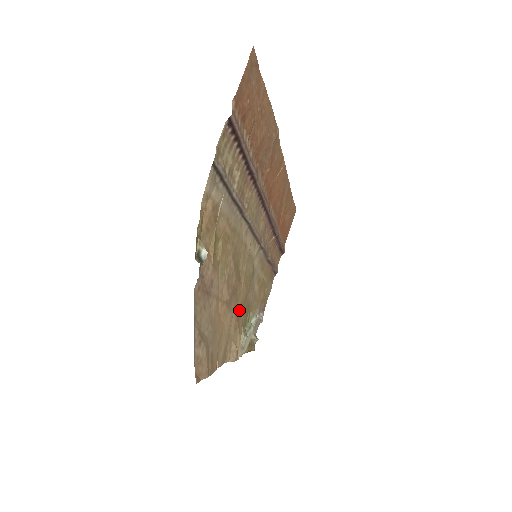
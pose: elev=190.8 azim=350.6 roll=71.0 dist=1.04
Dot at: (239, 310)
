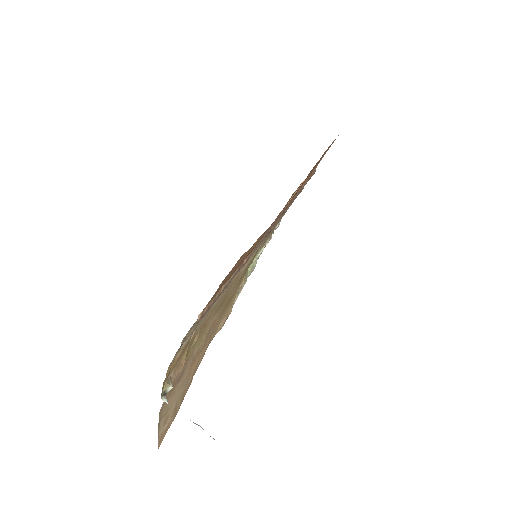
Dot at: (231, 298)
